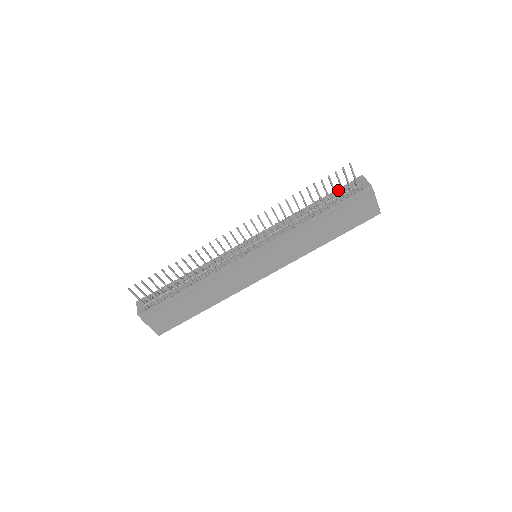
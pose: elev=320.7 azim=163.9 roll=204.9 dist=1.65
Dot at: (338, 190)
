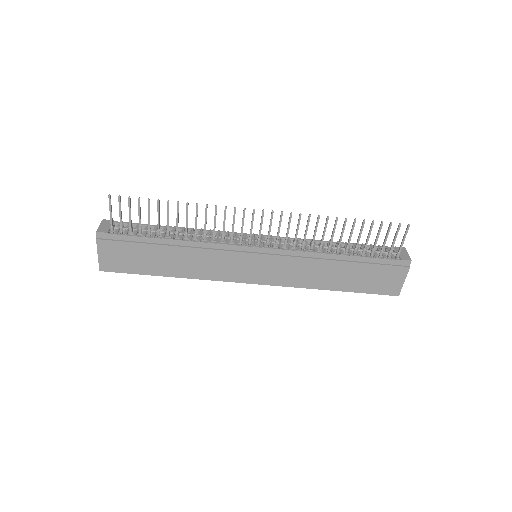
Dot at: occluded
